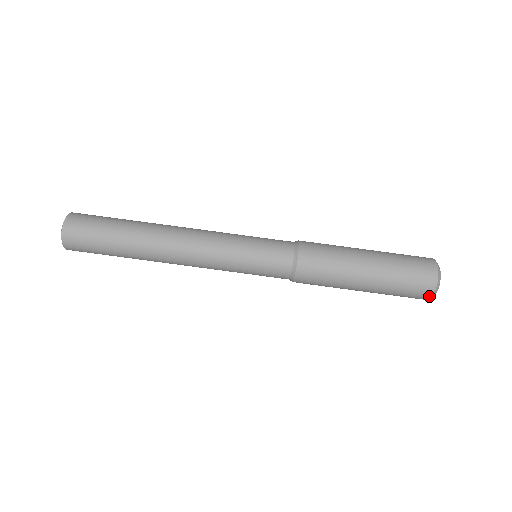
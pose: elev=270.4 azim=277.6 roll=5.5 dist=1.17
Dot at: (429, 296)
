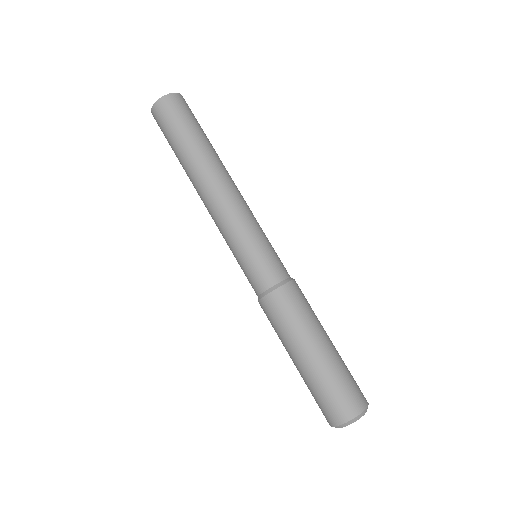
Dot at: (353, 414)
